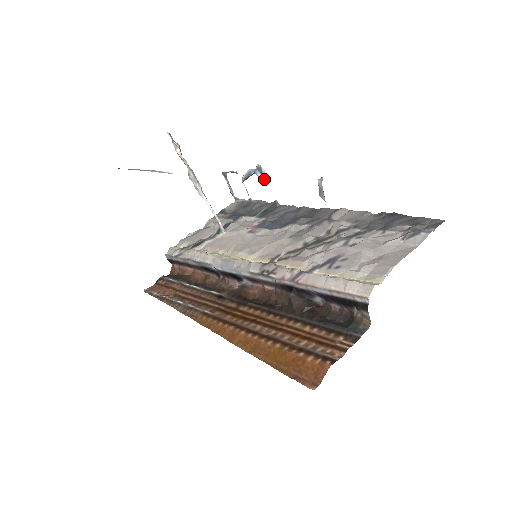
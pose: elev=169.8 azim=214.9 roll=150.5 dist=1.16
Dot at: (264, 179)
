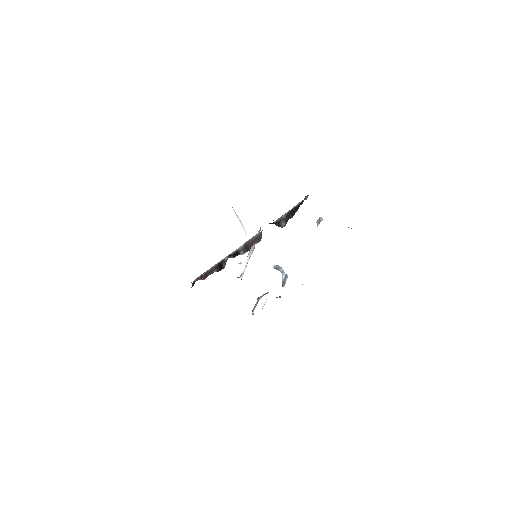
Dot at: (284, 282)
